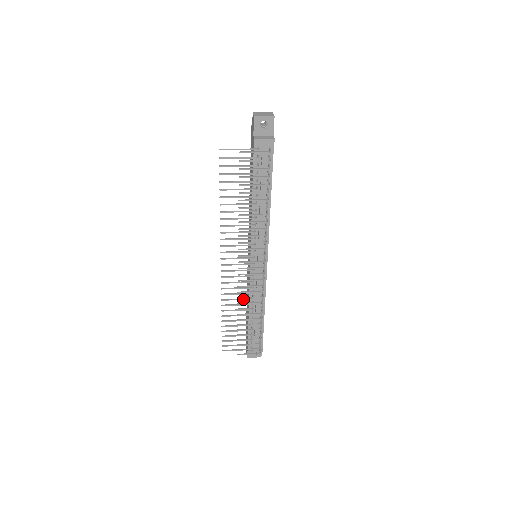
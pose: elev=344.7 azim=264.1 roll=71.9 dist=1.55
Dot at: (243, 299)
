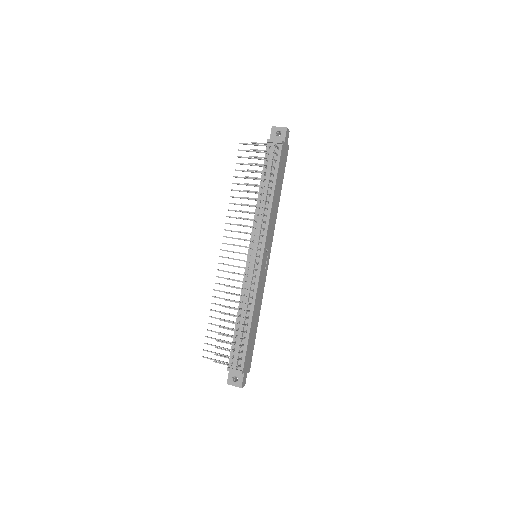
Dot at: (233, 293)
